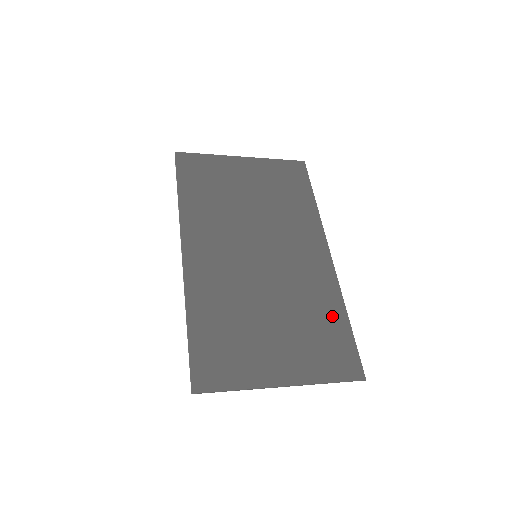
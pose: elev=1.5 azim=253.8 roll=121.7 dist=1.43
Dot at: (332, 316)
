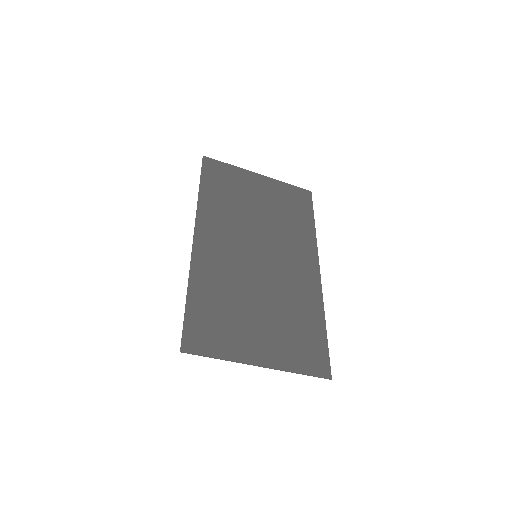
Dot at: (312, 320)
